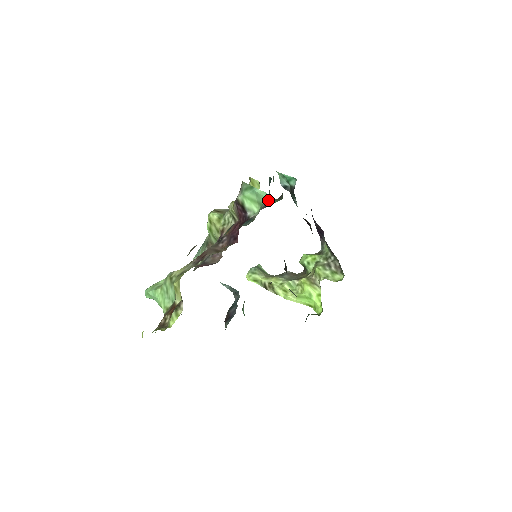
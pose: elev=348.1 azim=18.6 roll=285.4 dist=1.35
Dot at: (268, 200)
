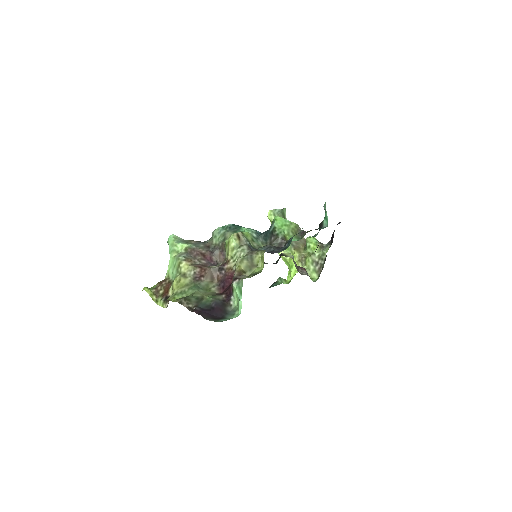
Dot at: (293, 228)
